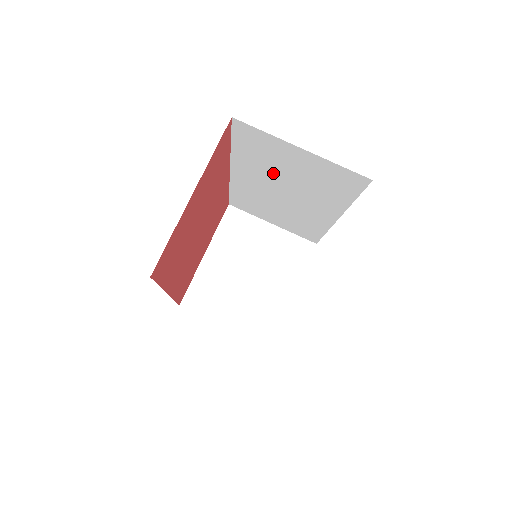
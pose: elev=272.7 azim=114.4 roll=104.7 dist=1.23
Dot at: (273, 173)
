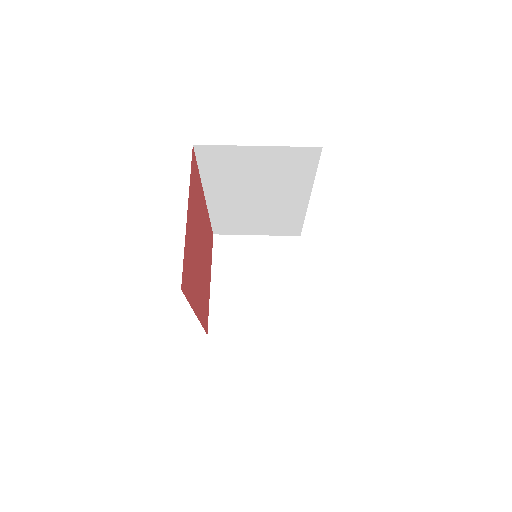
Dot at: (242, 182)
